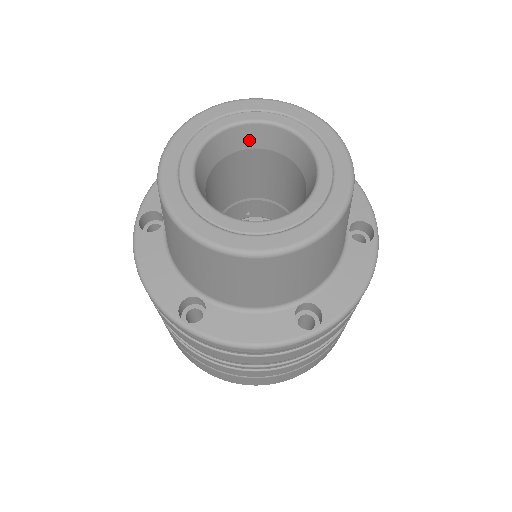
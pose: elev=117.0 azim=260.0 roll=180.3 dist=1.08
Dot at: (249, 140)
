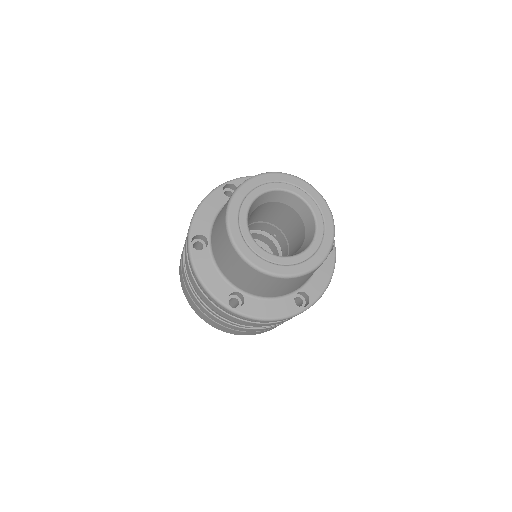
Dot at: (300, 209)
